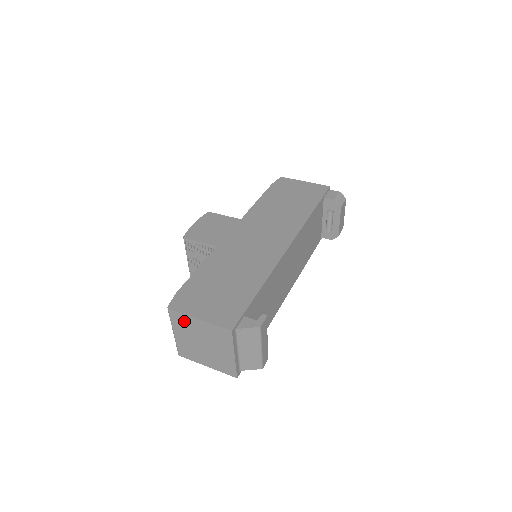
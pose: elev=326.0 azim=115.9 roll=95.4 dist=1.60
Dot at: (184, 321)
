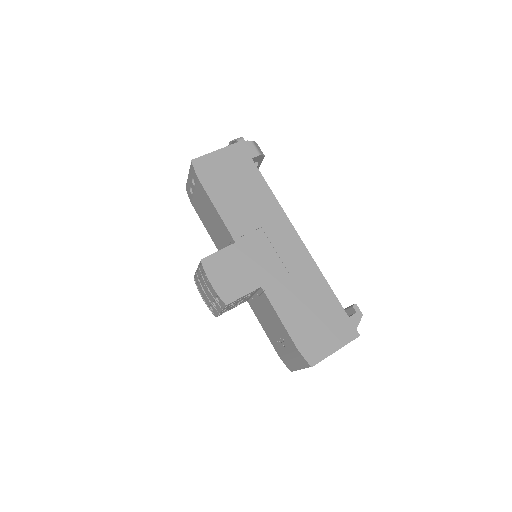
Dot at: occluded
